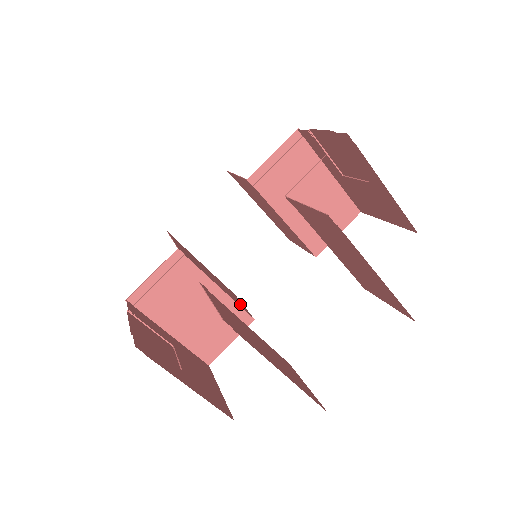
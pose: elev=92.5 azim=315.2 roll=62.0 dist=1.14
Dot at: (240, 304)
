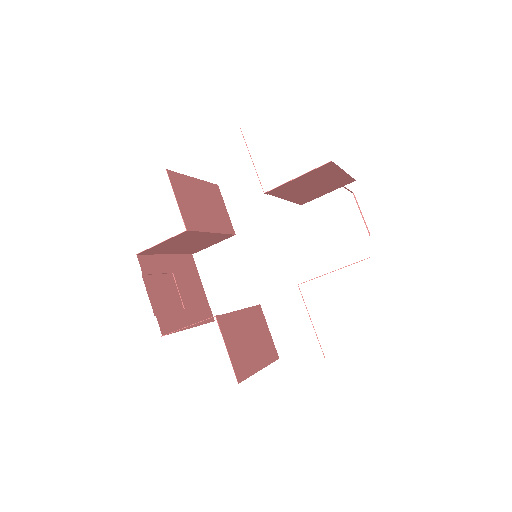
Dot at: (225, 221)
